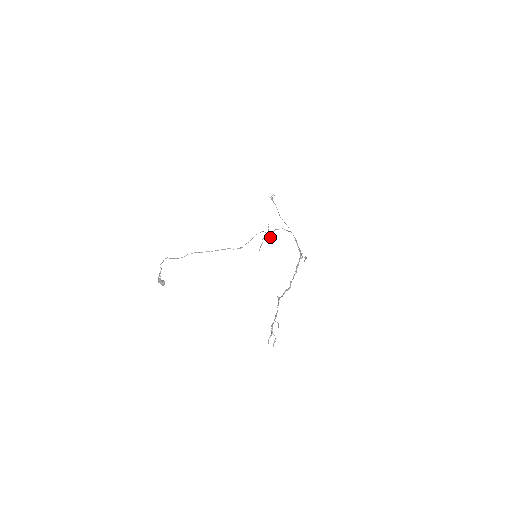
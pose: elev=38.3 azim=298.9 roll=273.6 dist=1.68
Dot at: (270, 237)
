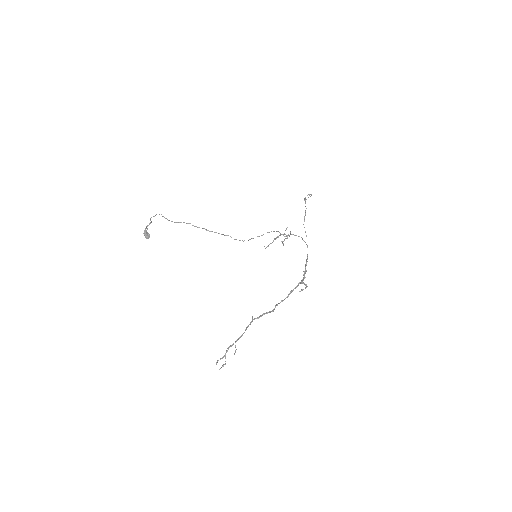
Dot at: (284, 239)
